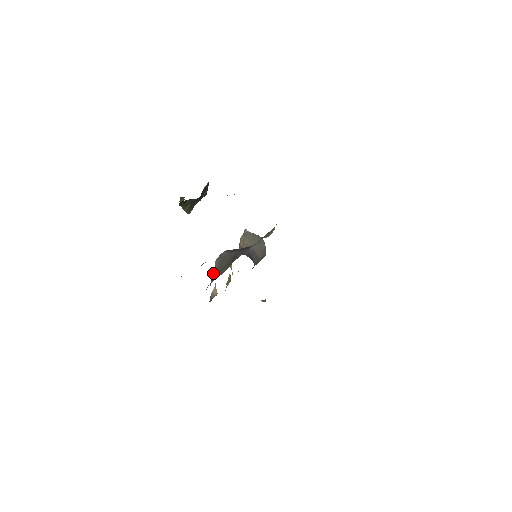
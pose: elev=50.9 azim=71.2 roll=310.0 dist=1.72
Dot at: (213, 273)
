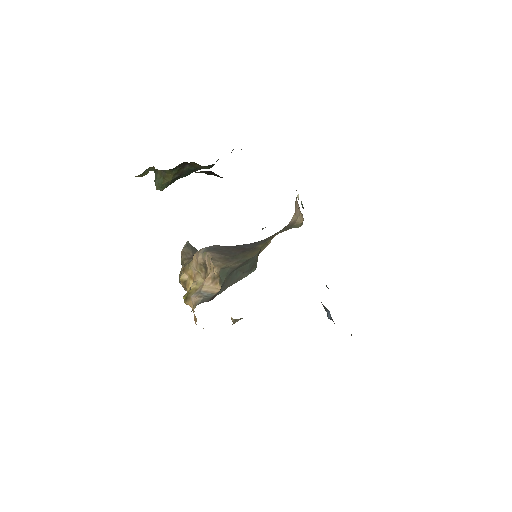
Dot at: (219, 261)
